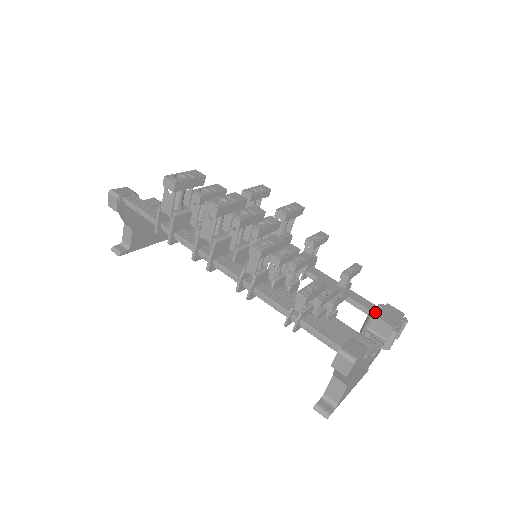
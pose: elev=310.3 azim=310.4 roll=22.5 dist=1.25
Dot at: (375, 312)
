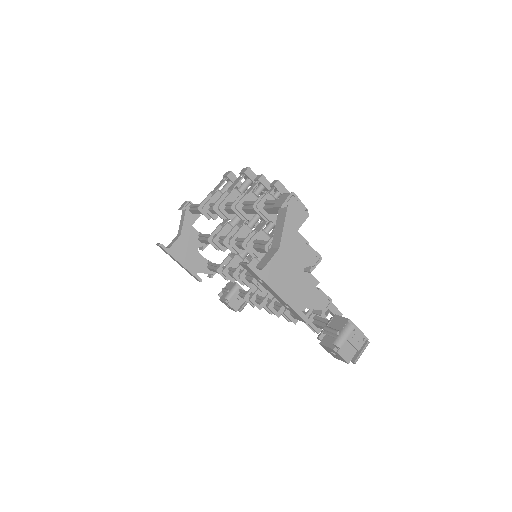
Dot at: occluded
